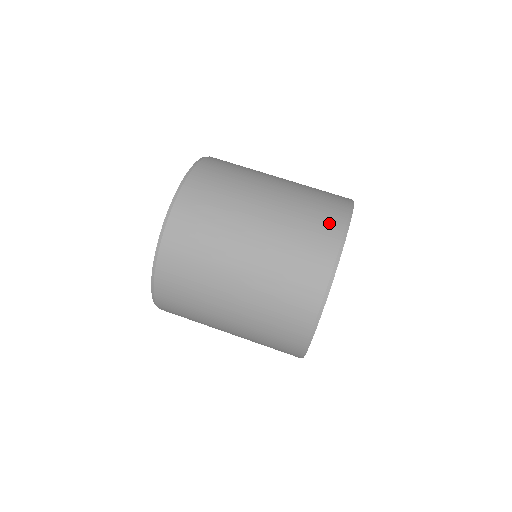
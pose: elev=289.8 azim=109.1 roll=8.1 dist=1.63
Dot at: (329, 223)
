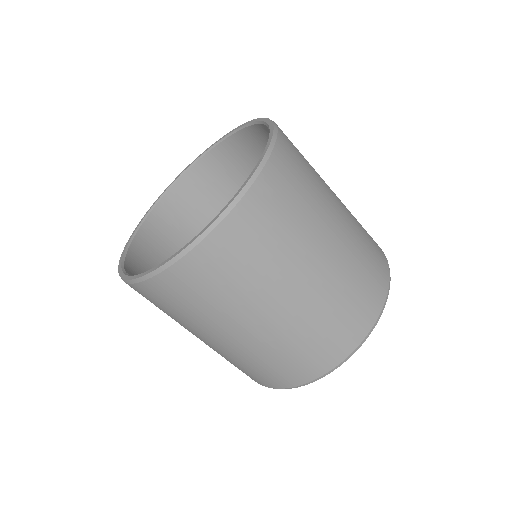
Dot at: (339, 344)
